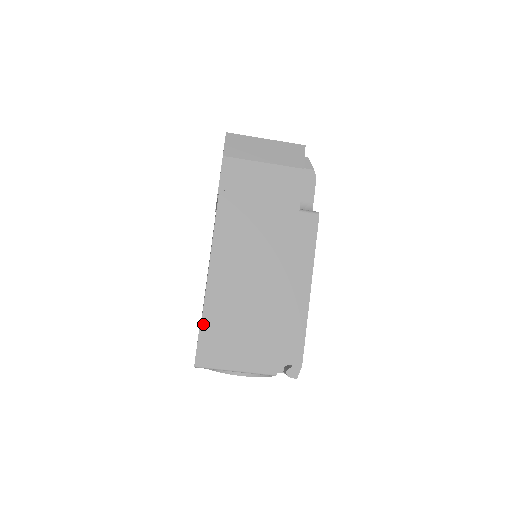
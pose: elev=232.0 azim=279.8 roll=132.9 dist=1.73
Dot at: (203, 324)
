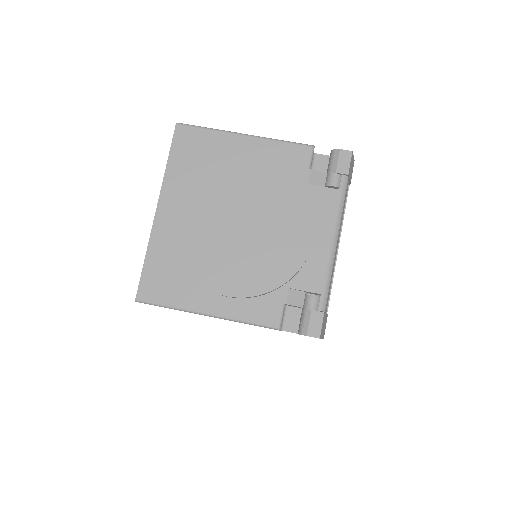
Dot at: occluded
